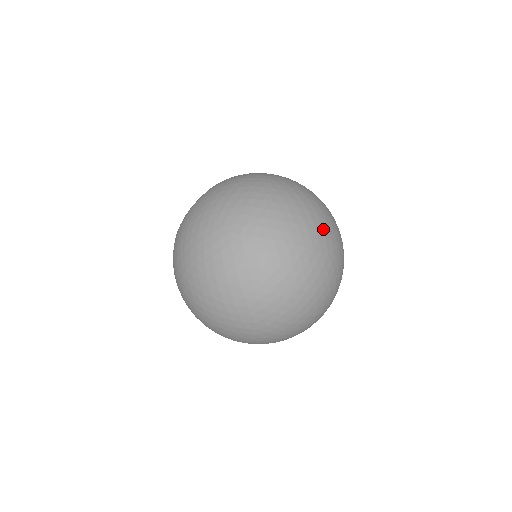
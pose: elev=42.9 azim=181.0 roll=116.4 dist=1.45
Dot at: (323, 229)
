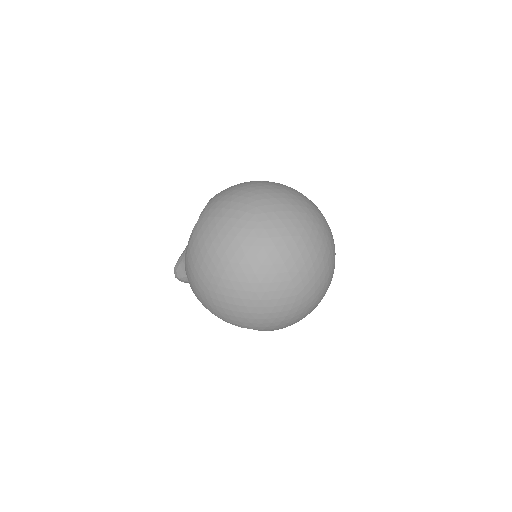
Dot at: (315, 206)
